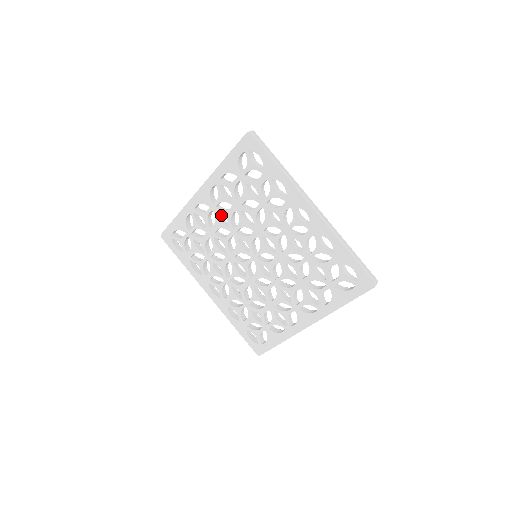
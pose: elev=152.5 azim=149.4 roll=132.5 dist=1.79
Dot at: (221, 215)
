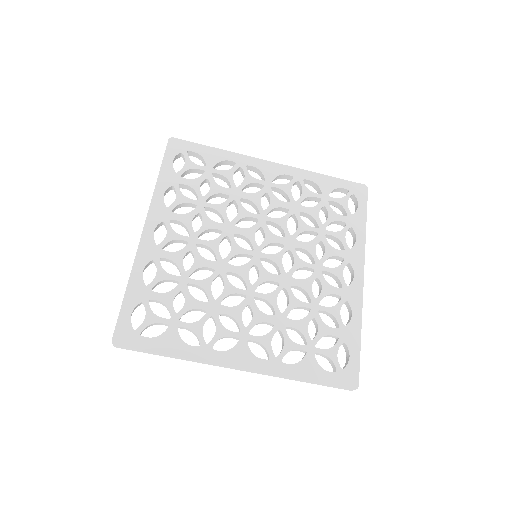
Dot at: occluded
